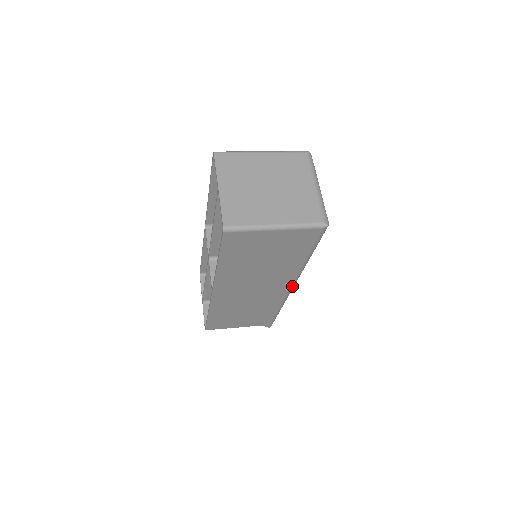
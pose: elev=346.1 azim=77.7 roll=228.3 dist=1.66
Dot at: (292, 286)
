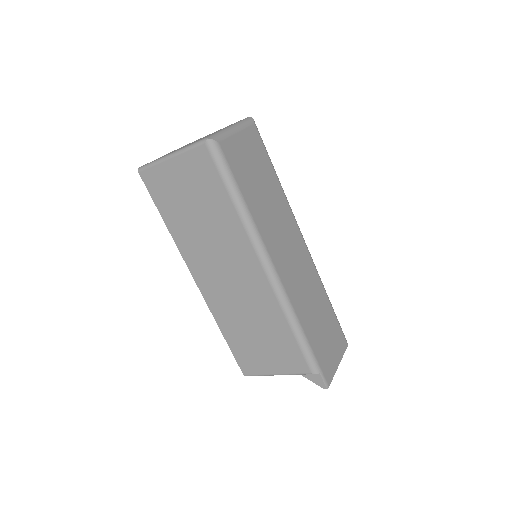
Dot at: (264, 267)
